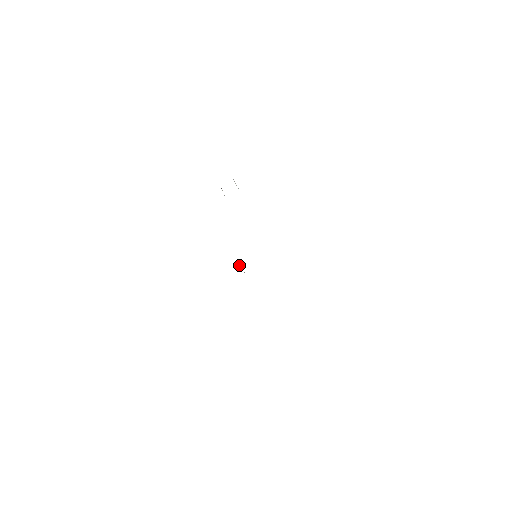
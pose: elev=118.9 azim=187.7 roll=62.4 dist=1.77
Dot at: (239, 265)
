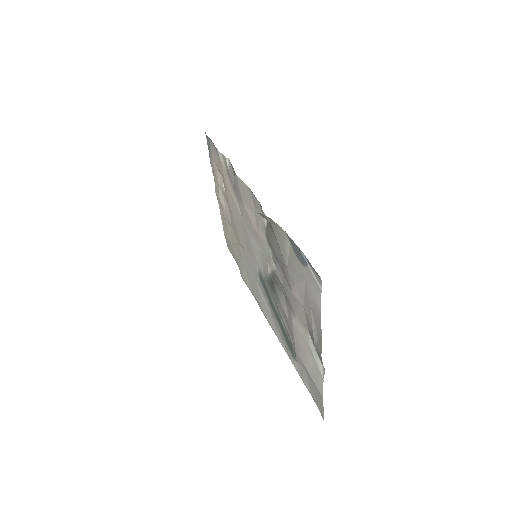
Dot at: (265, 226)
